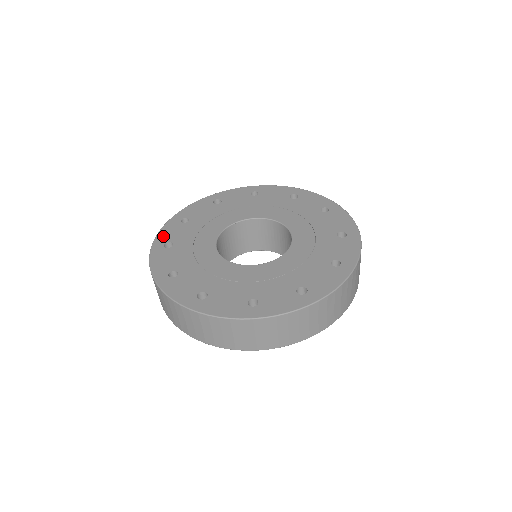
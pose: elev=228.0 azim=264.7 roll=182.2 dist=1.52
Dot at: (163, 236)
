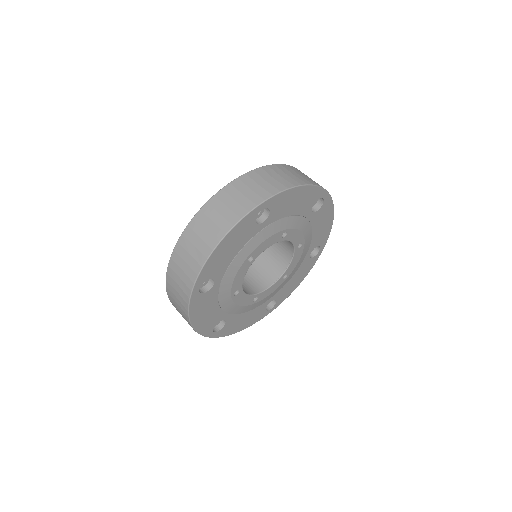
Dot at: occluded
